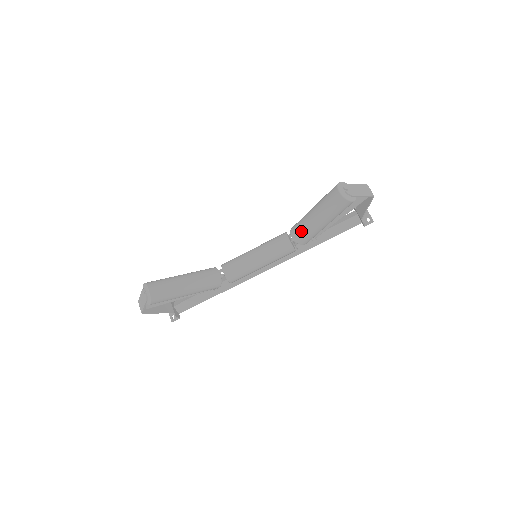
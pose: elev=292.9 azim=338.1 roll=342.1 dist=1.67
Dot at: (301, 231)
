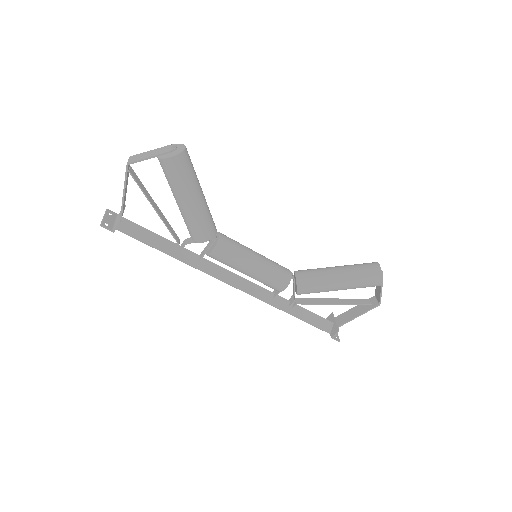
Dot at: (313, 274)
